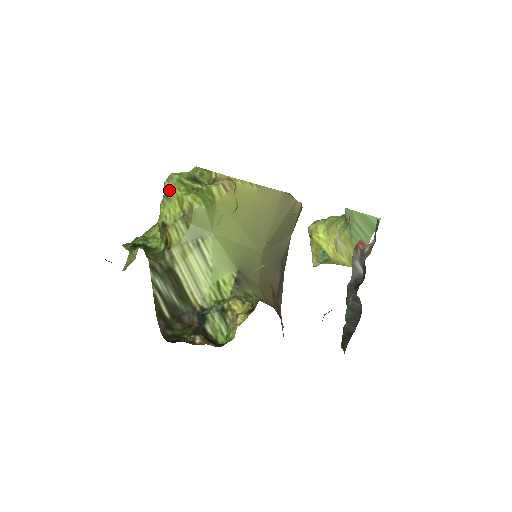
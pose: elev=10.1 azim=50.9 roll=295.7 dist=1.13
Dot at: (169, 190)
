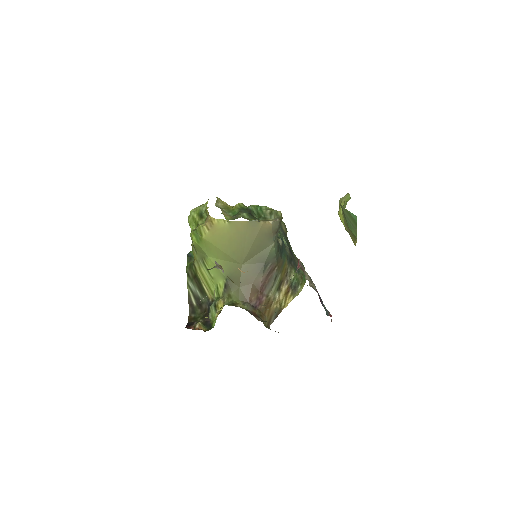
Dot at: (189, 224)
